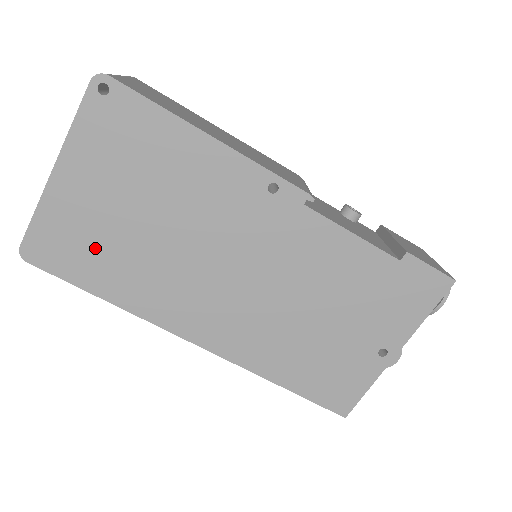
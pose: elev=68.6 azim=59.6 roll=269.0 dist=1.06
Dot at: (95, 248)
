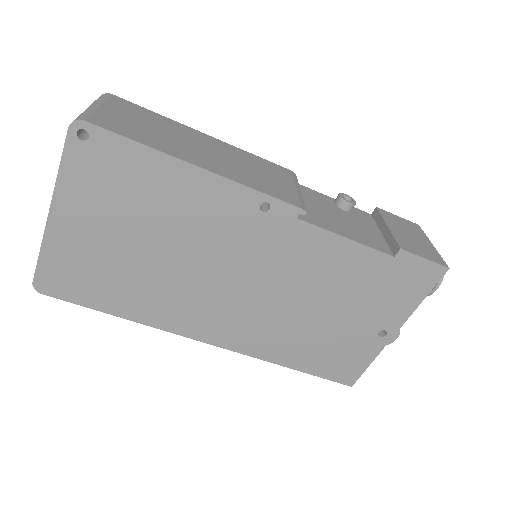
Dot at: (103, 276)
